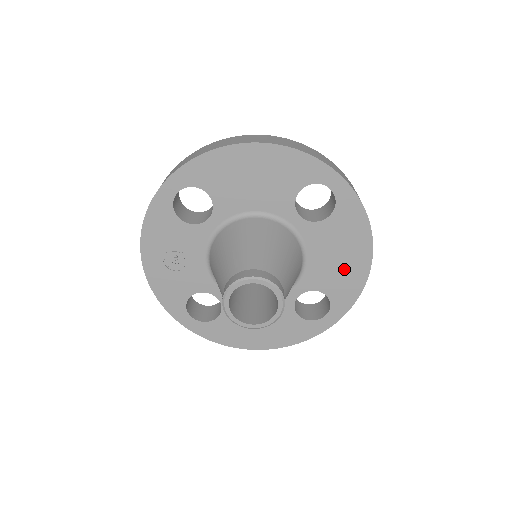
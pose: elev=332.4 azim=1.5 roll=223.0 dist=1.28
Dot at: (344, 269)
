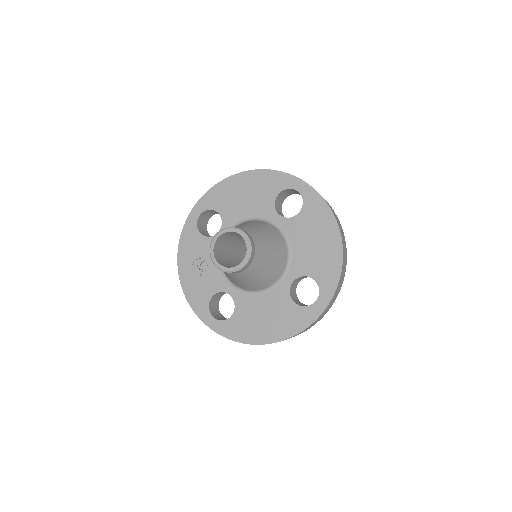
Dot at: (322, 252)
